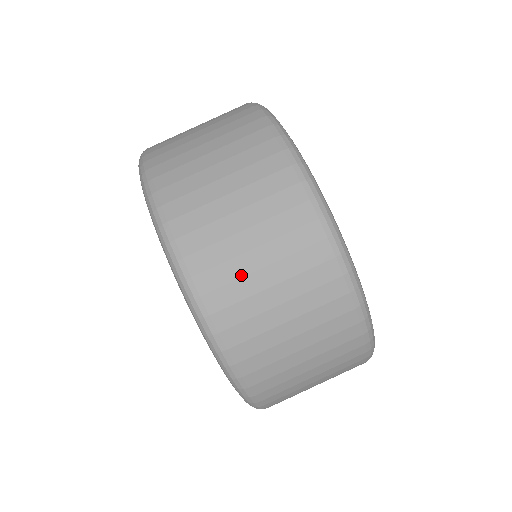
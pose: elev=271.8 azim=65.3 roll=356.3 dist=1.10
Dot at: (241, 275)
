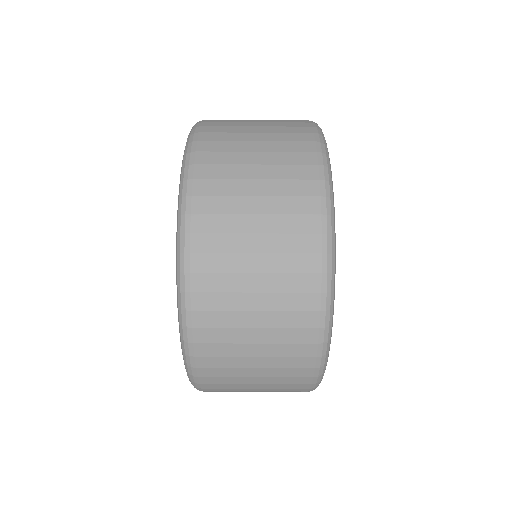
Dot at: (234, 177)
